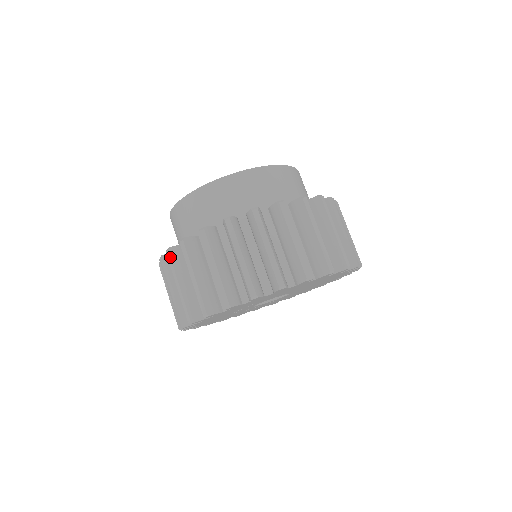
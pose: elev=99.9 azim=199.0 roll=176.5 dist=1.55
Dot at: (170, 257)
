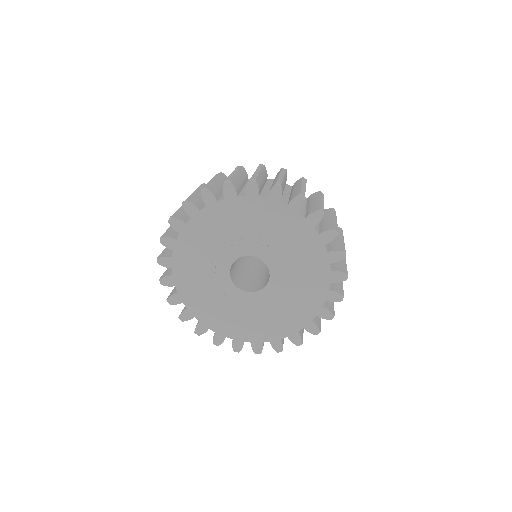
Dot at: (263, 166)
